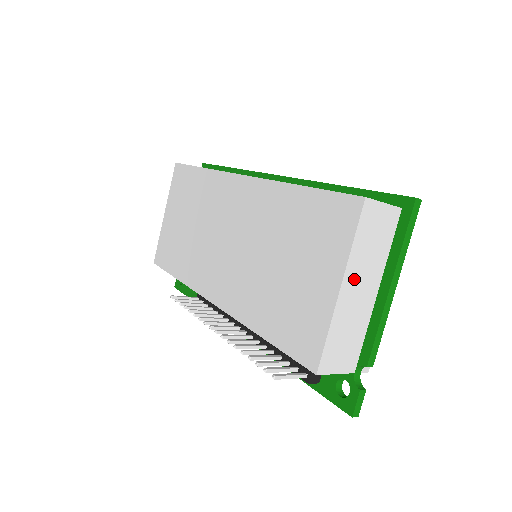
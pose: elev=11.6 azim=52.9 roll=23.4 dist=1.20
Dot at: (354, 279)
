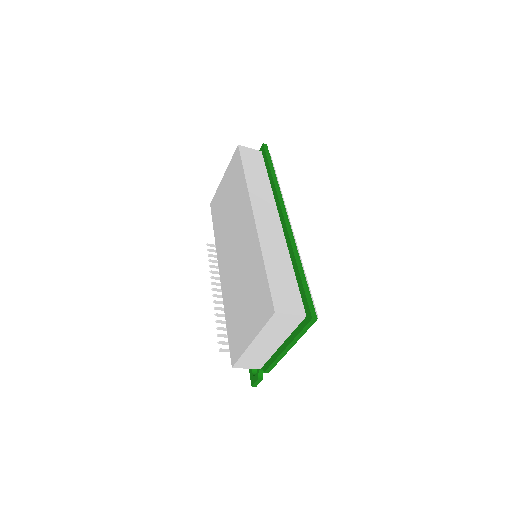
Dot at: (263, 340)
